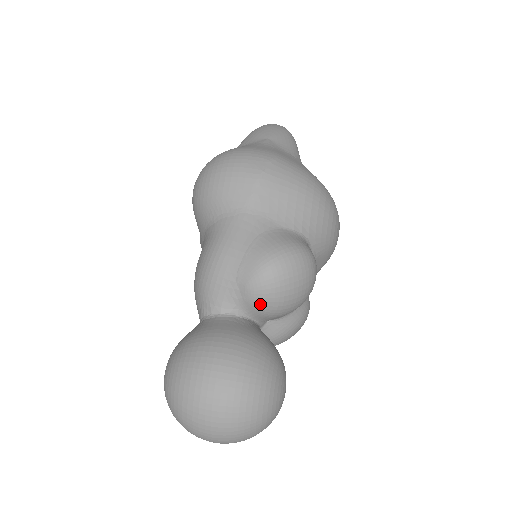
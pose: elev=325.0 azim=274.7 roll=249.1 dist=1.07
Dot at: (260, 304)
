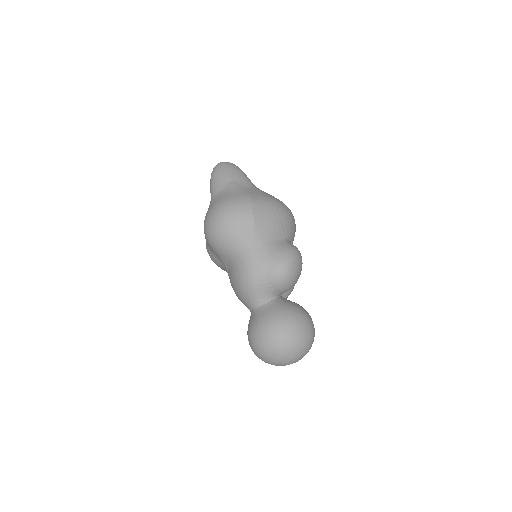
Dot at: (285, 288)
